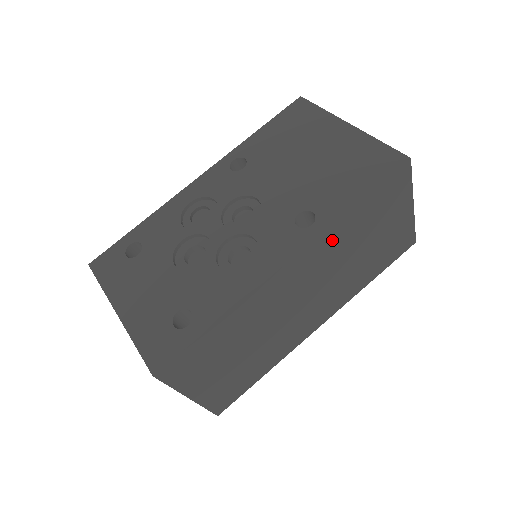
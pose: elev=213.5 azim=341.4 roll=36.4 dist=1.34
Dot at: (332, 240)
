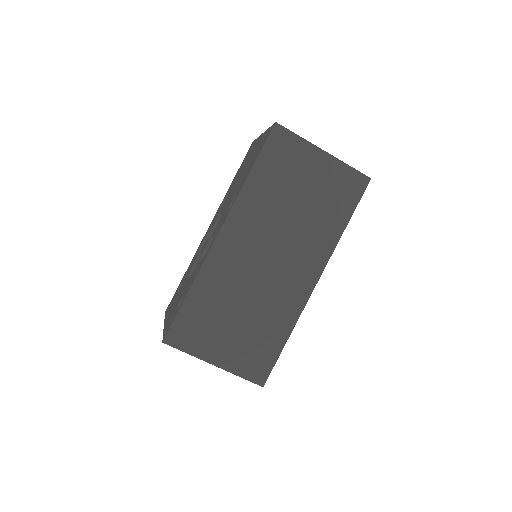
Dot at: (252, 205)
